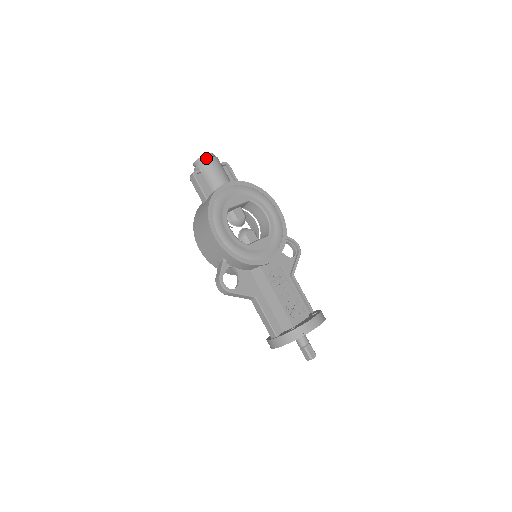
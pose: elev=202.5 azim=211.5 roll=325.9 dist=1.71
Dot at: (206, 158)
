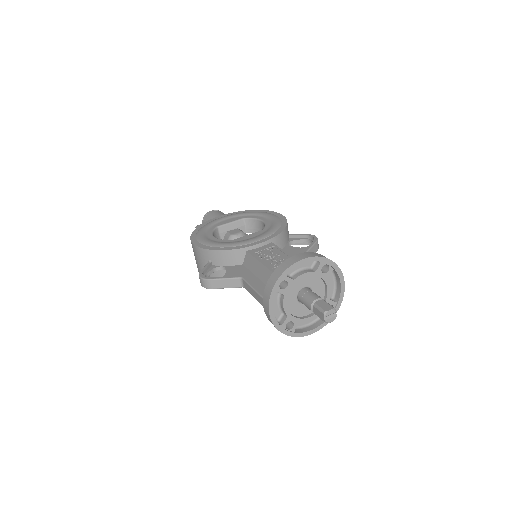
Dot at: occluded
